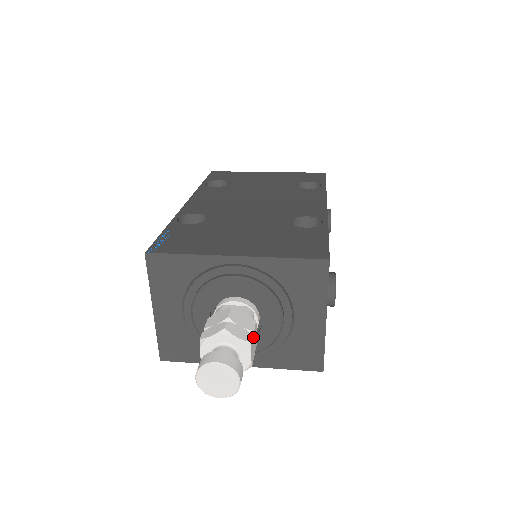
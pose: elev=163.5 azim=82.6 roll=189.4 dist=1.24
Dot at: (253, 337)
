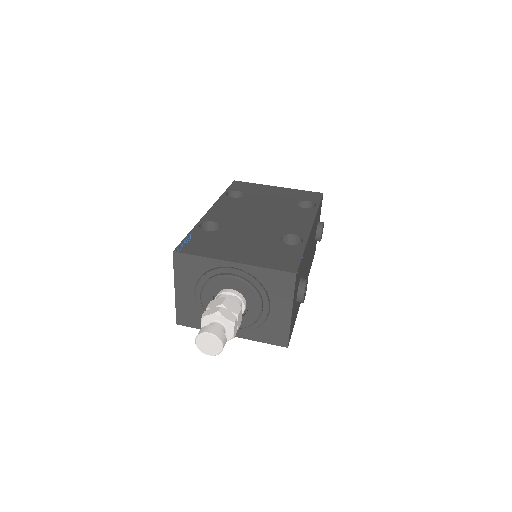
Dot at: (237, 319)
